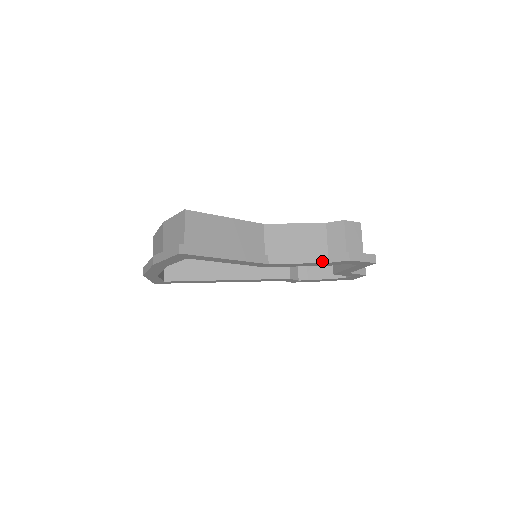
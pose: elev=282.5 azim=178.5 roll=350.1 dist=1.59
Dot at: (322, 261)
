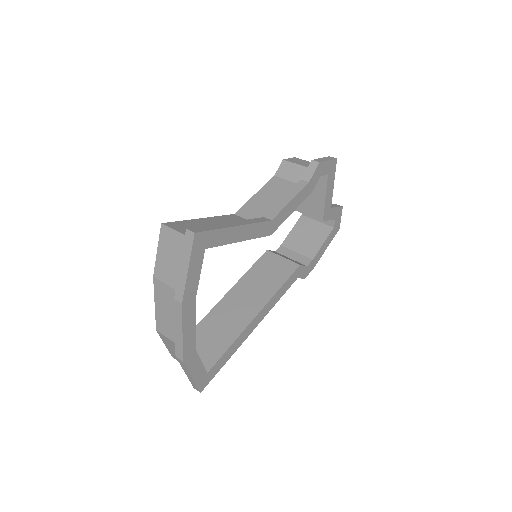
Dot at: (304, 185)
